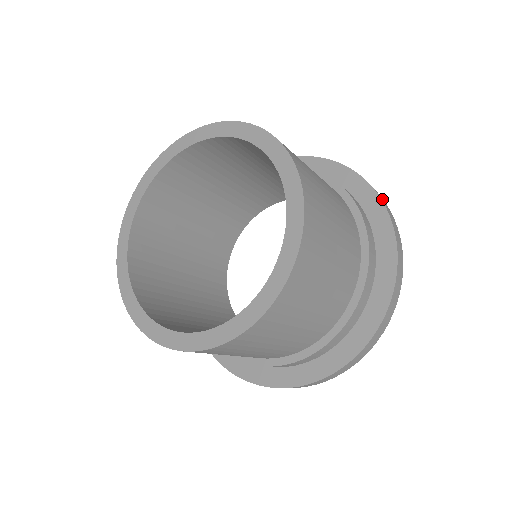
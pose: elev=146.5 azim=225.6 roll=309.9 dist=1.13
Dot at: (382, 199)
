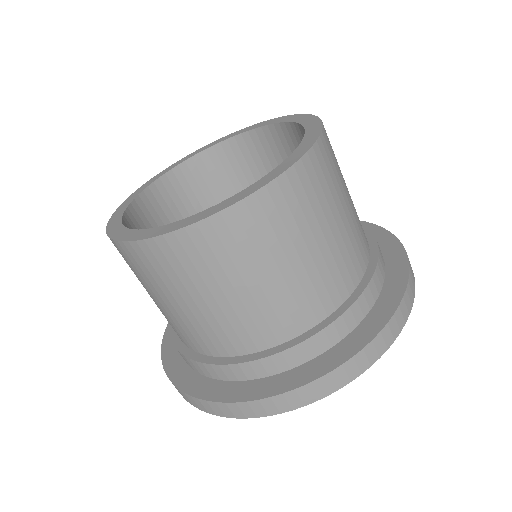
Dot at: (409, 295)
